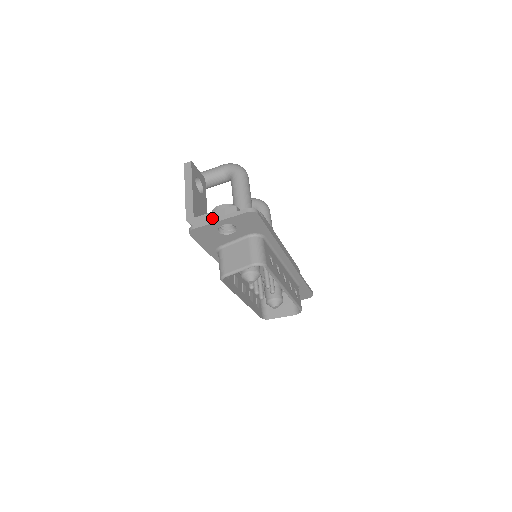
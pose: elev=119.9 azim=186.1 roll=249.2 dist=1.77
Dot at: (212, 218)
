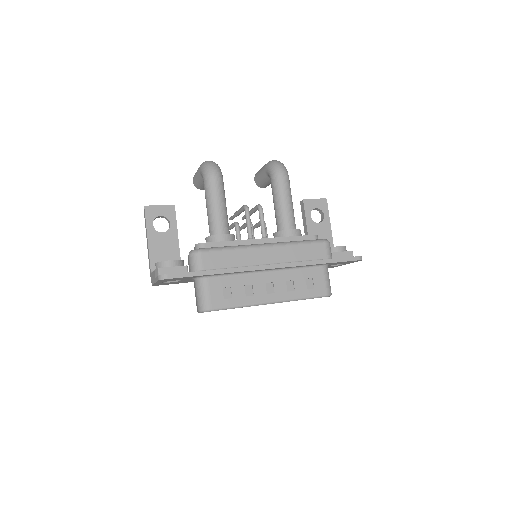
Dot at: (153, 278)
